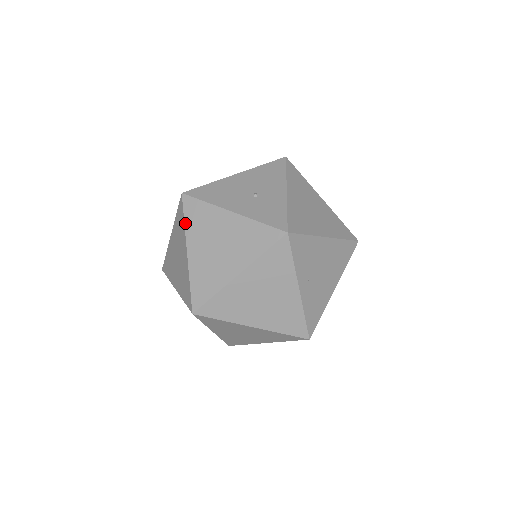
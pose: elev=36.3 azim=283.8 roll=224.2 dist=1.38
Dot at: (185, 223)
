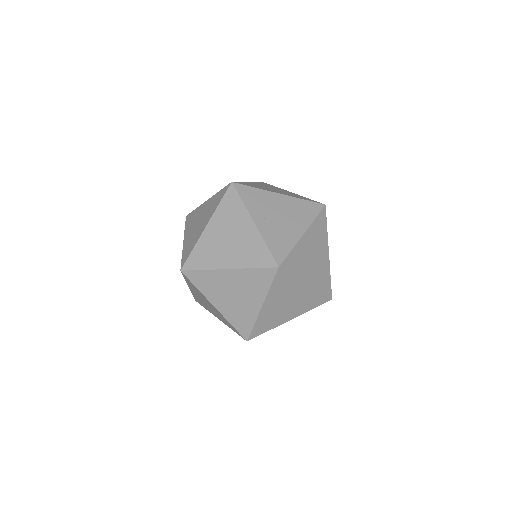
Dot at: (185, 228)
